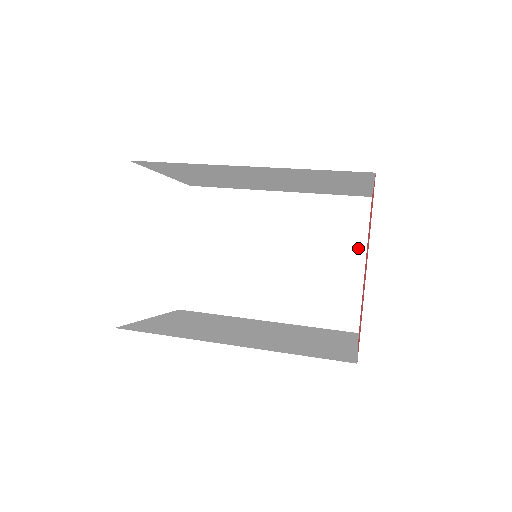
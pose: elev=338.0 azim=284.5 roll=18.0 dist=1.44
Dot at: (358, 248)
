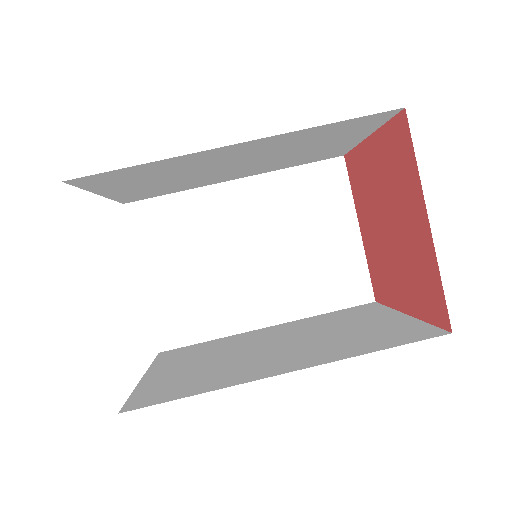
Dot at: (363, 134)
